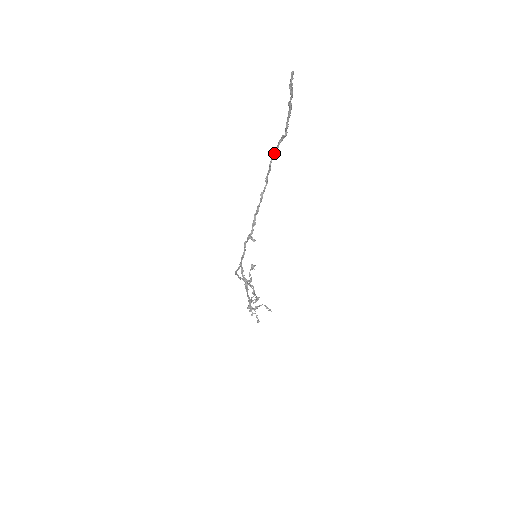
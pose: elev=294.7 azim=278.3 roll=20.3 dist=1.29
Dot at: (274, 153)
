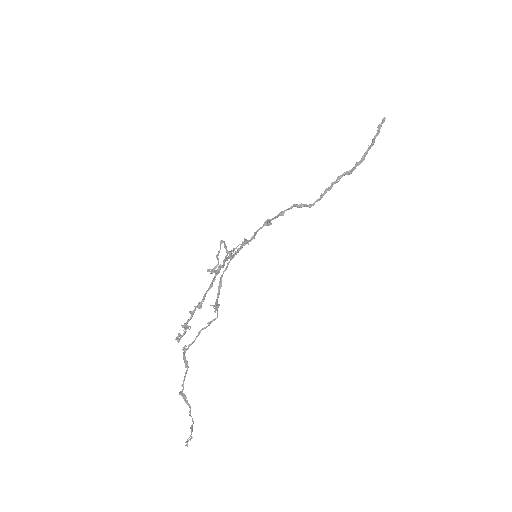
Dot at: (342, 176)
